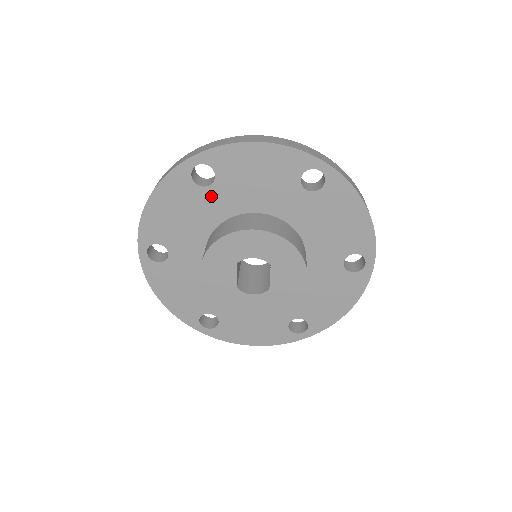
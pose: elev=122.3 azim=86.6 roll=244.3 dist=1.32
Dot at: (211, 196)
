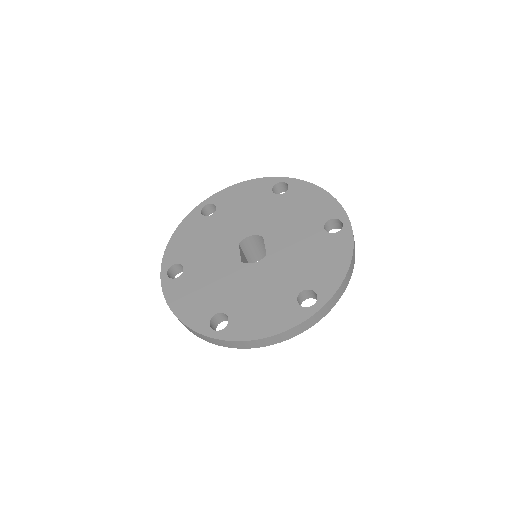
Dot at: occluded
